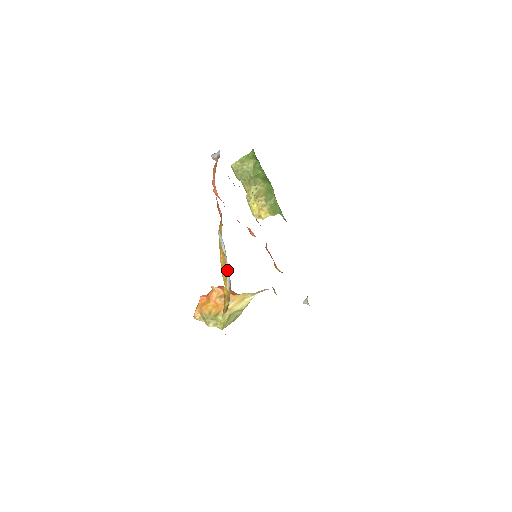
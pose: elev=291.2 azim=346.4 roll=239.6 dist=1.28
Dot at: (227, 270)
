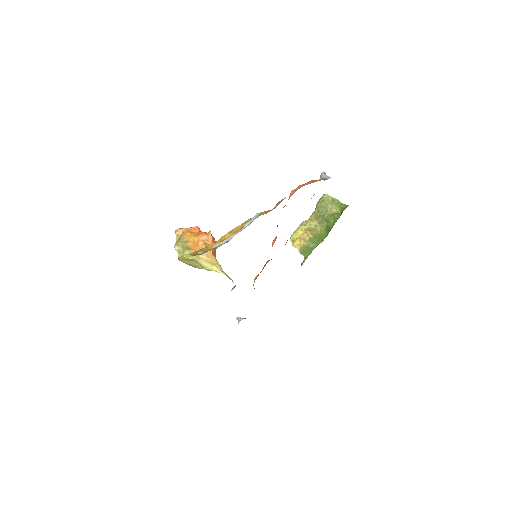
Dot at: (229, 238)
